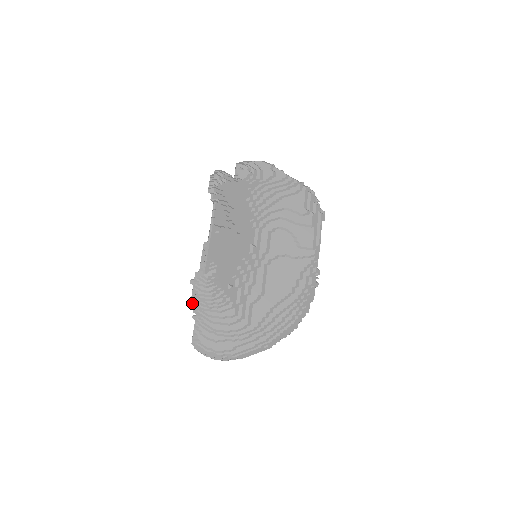
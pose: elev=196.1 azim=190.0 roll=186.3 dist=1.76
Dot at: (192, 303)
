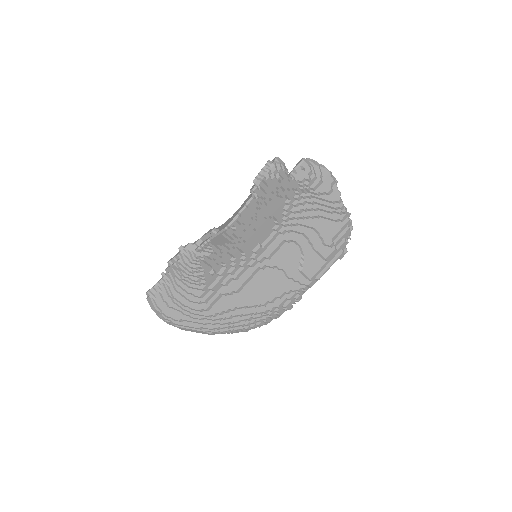
Dot at: (169, 263)
